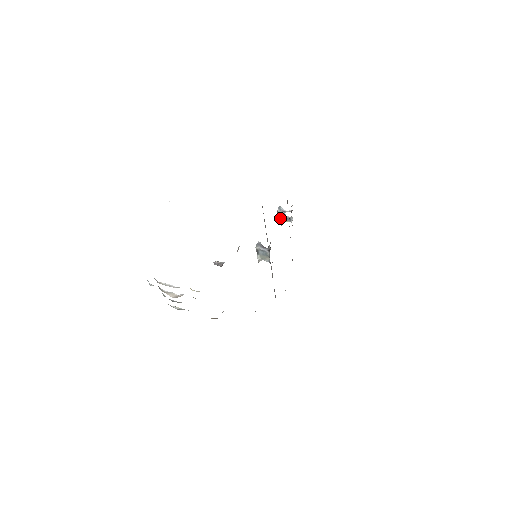
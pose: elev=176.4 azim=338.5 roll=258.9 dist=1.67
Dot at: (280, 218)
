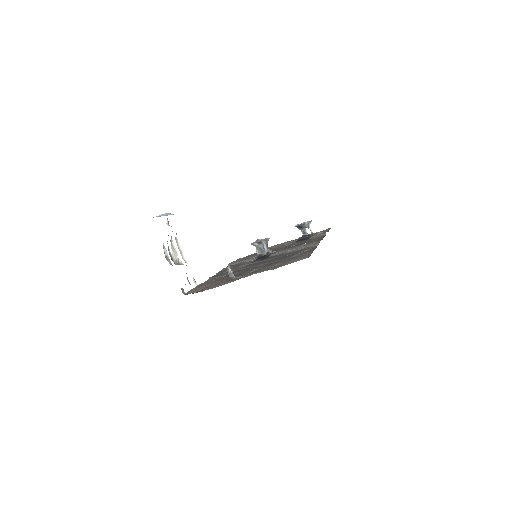
Dot at: (301, 226)
